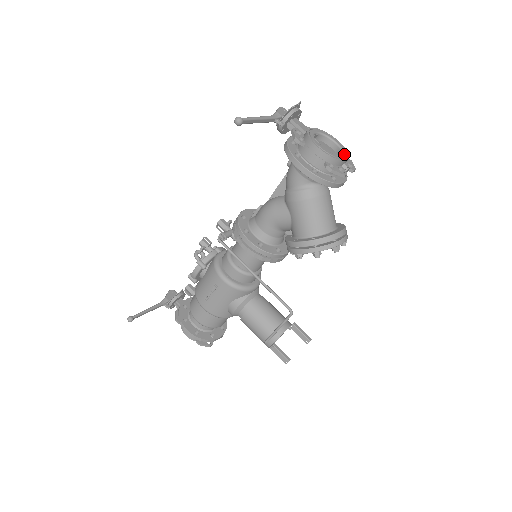
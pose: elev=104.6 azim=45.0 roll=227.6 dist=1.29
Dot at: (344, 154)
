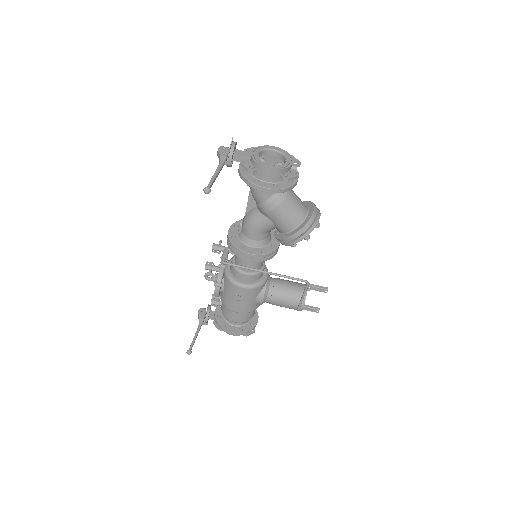
Dot at: (287, 158)
